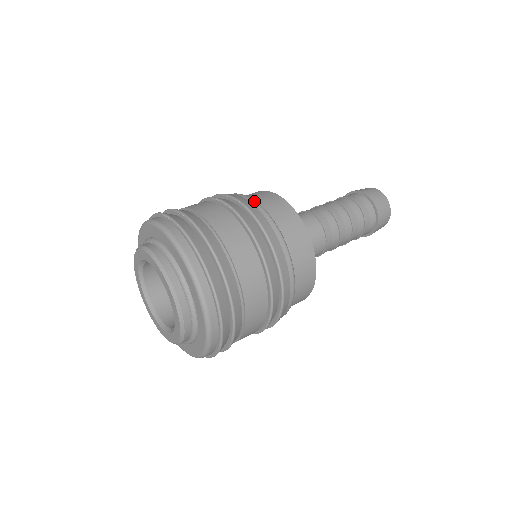
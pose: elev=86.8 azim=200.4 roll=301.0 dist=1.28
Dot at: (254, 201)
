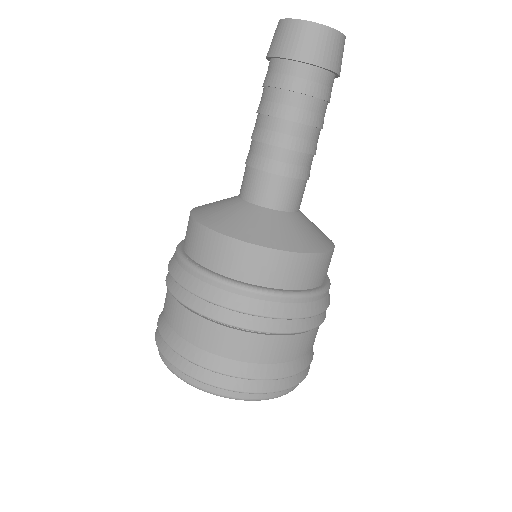
Dot at: (196, 273)
